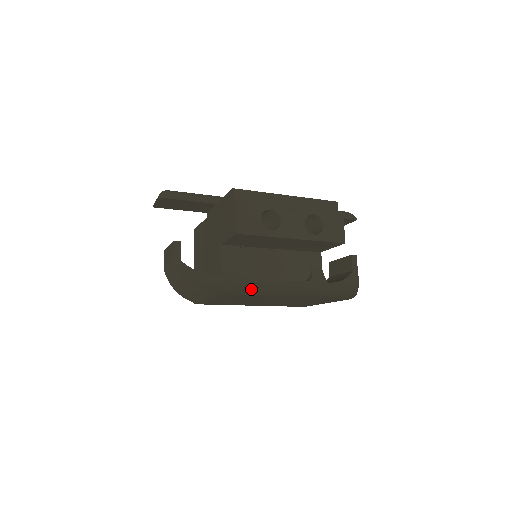
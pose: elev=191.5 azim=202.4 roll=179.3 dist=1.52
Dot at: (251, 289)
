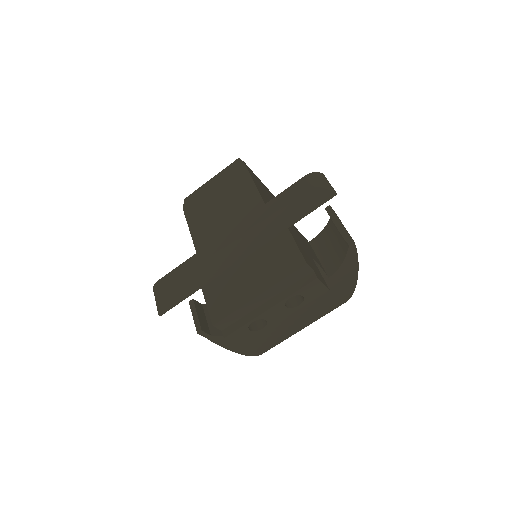
Dot at: (271, 332)
